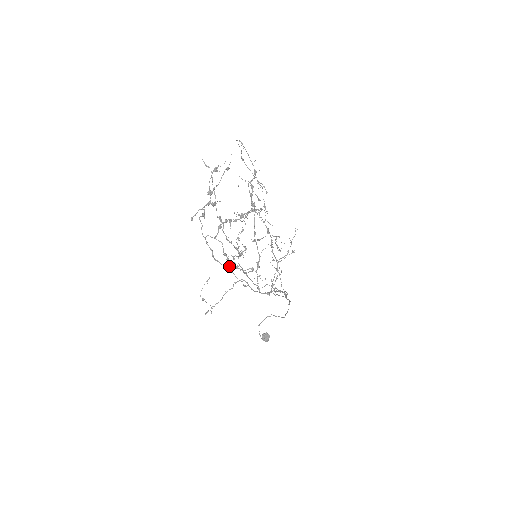
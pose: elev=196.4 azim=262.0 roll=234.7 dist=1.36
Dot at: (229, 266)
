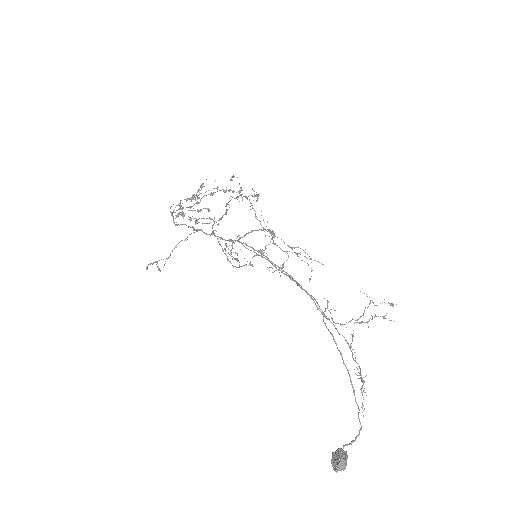
Dot at: (179, 214)
